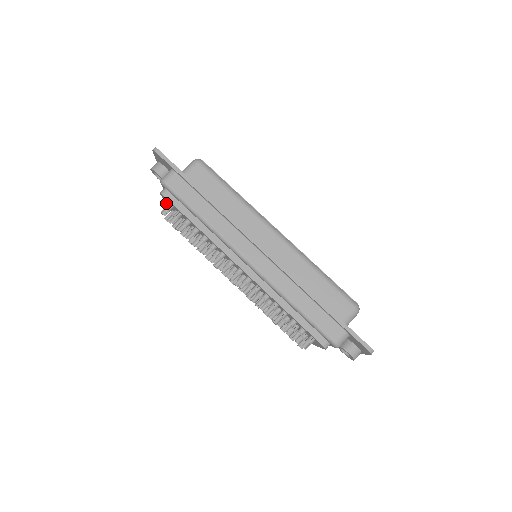
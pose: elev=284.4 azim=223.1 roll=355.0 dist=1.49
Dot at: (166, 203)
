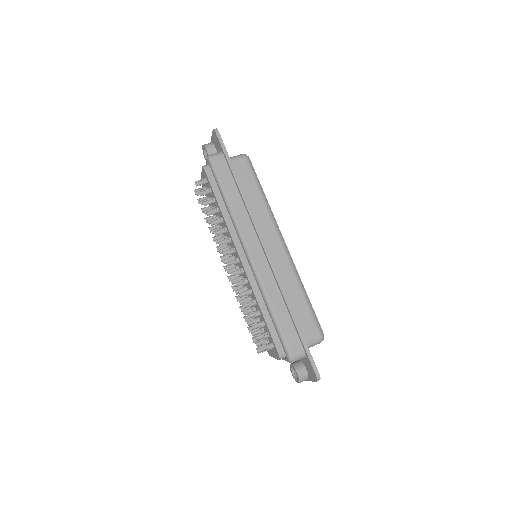
Dot at: (202, 178)
